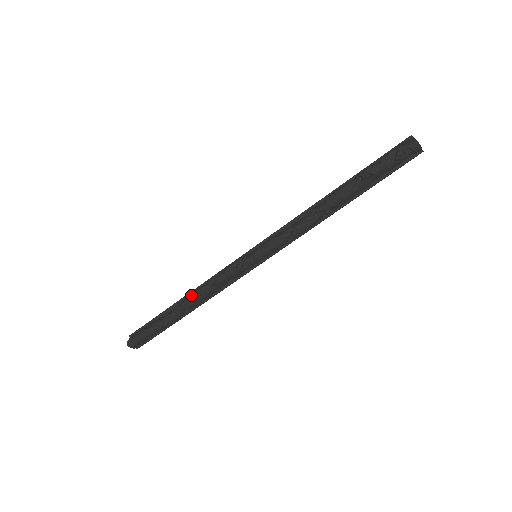
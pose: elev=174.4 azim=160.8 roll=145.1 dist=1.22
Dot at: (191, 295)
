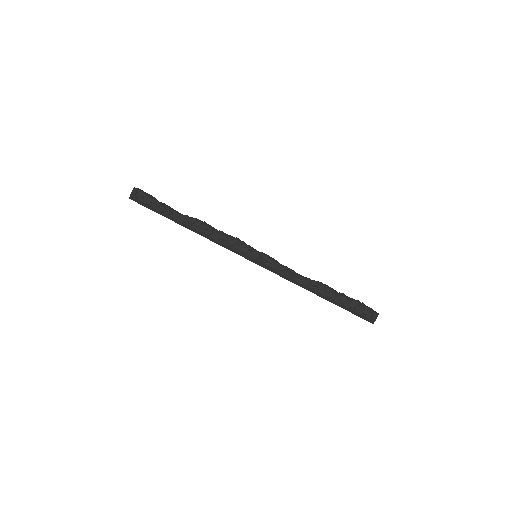
Dot at: (205, 222)
